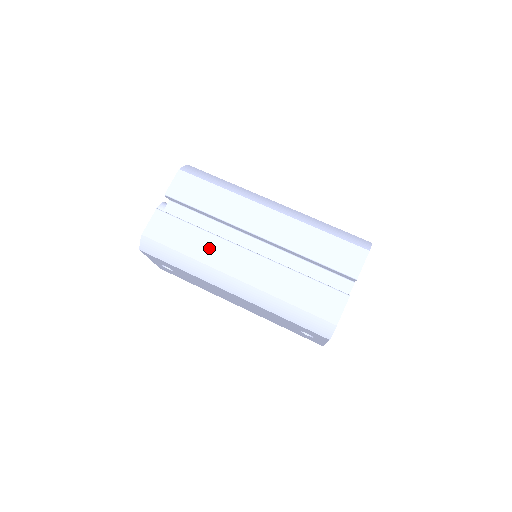
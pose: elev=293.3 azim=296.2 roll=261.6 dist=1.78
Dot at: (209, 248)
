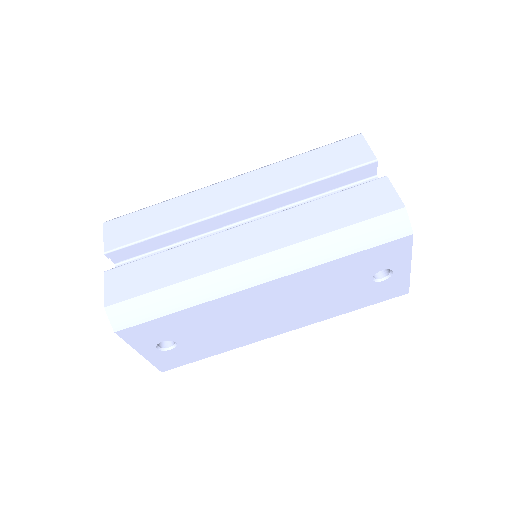
Dot at: (196, 257)
